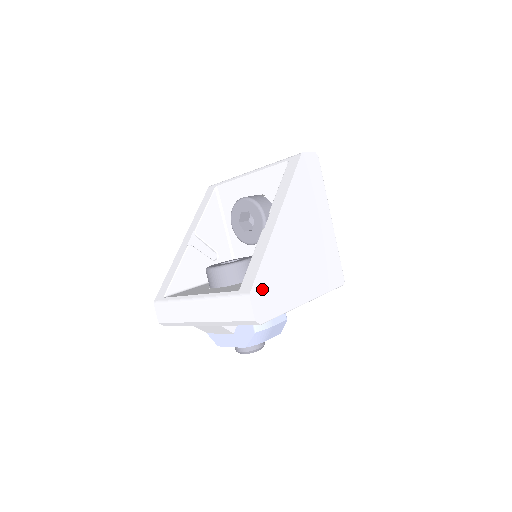
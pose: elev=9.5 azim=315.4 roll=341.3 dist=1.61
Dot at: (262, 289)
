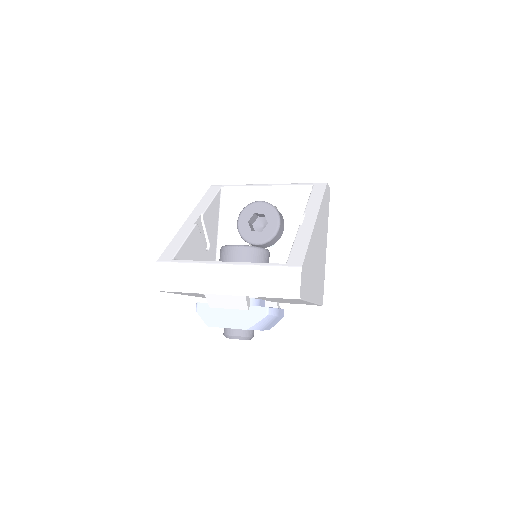
Dot at: (305, 269)
